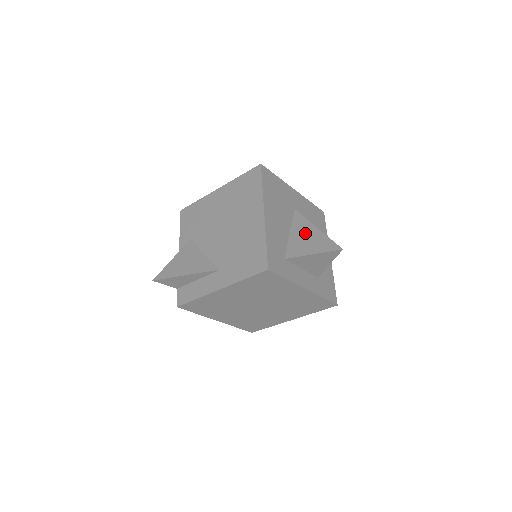
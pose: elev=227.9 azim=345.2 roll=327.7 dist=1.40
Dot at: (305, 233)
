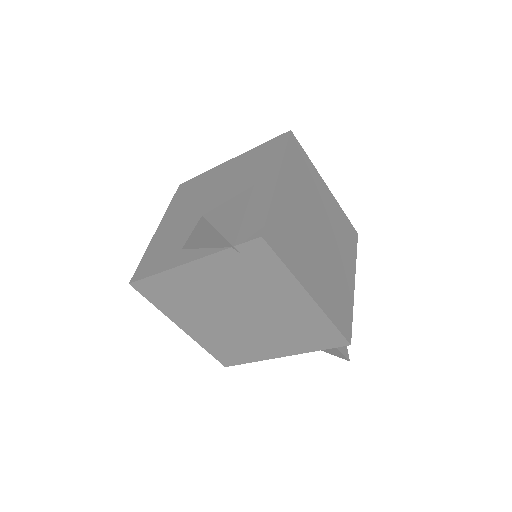
Dot at: occluded
